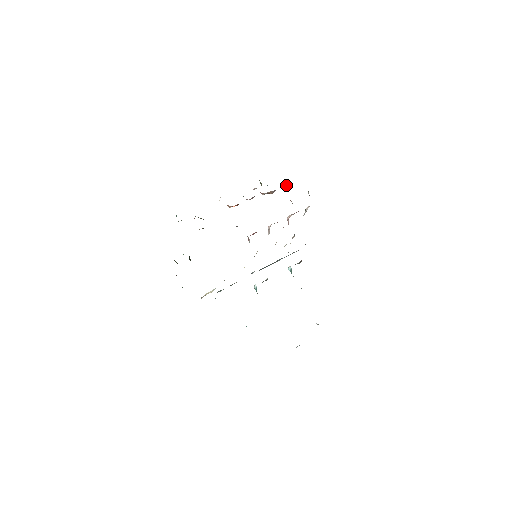
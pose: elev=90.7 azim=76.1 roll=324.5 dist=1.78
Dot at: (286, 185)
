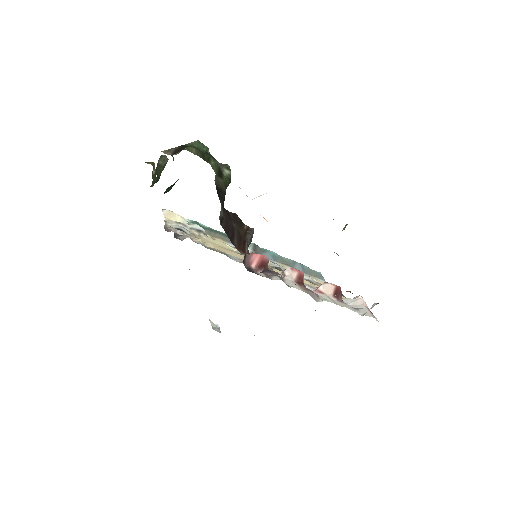
Dot at: occluded
